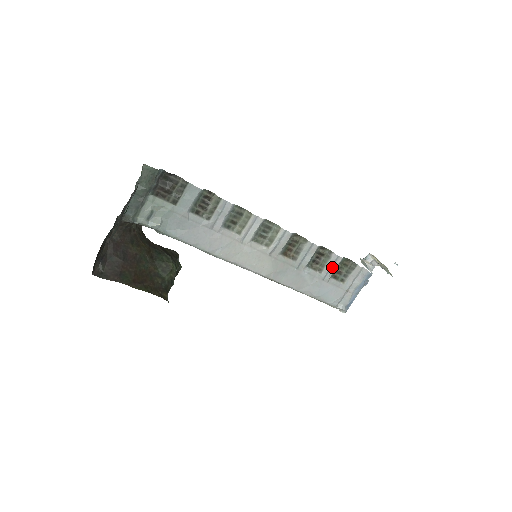
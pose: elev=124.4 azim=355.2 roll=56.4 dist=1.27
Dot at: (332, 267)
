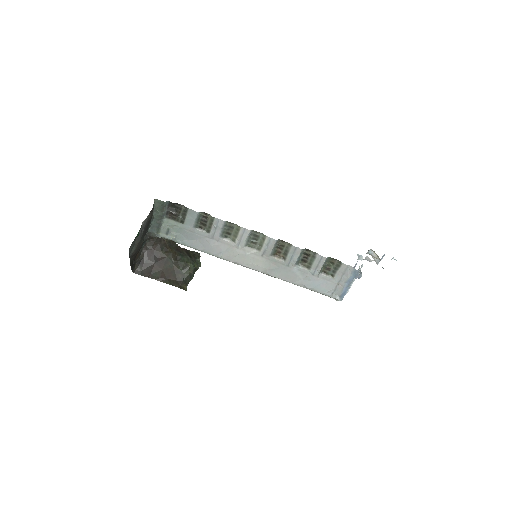
Dot at: (319, 265)
